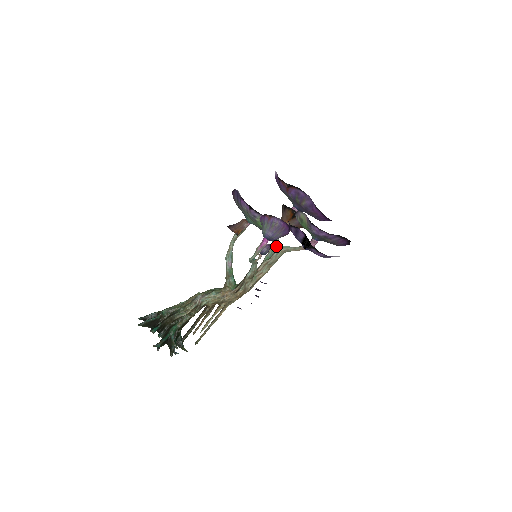
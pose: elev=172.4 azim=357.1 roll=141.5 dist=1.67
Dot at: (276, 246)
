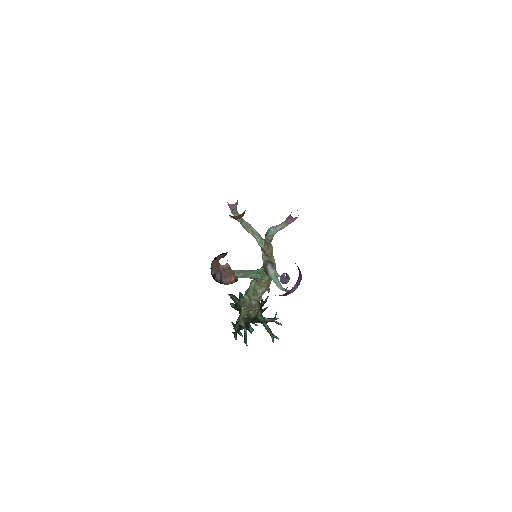
Dot at: (249, 224)
